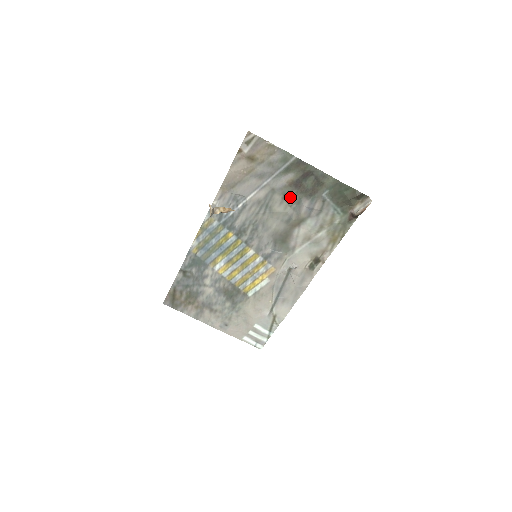
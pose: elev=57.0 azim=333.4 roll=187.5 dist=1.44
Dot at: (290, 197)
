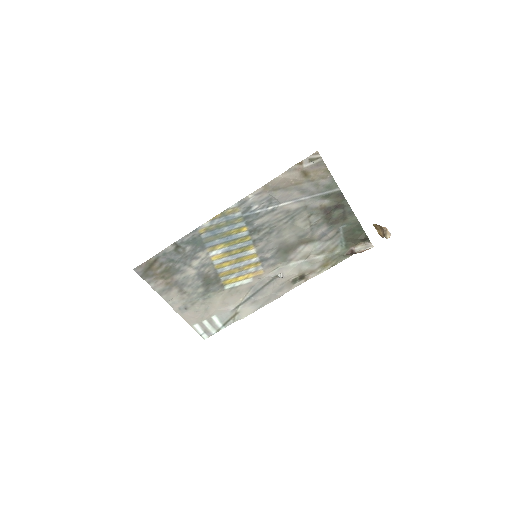
Dot at: (315, 218)
